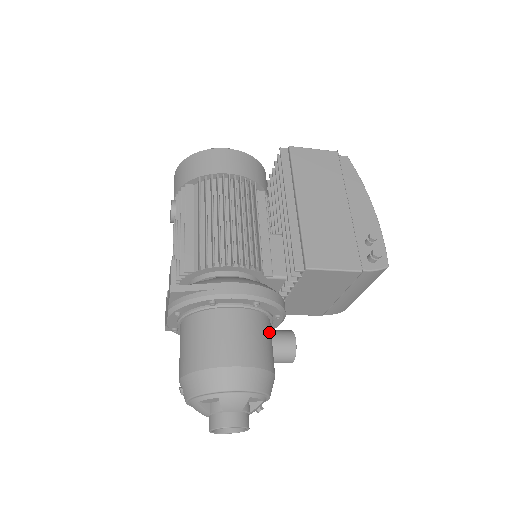
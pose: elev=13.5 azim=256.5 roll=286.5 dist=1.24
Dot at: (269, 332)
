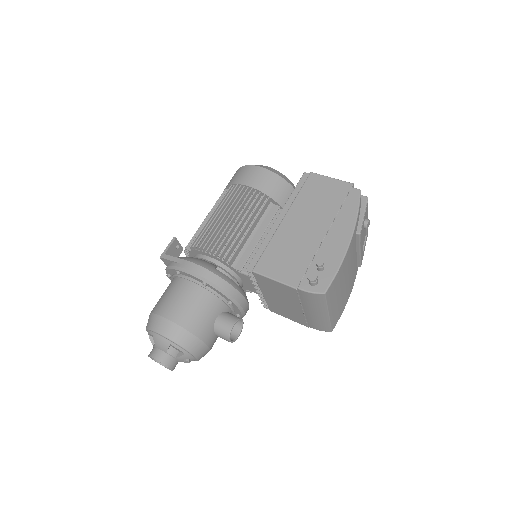
Dot at: (214, 310)
